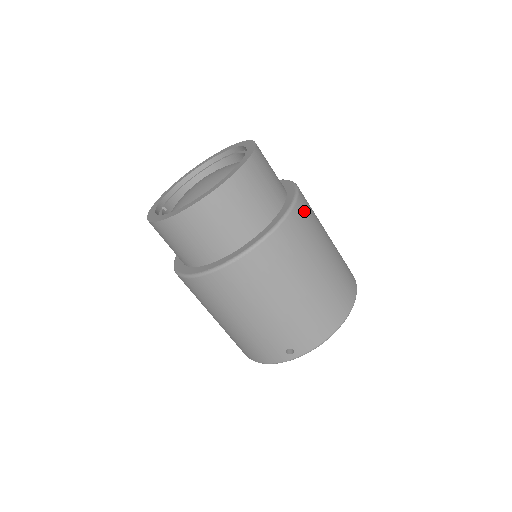
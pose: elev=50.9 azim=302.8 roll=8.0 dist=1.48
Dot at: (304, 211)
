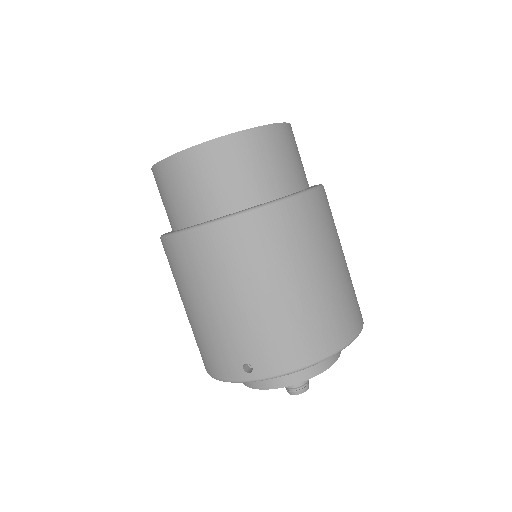
Dot at: (318, 207)
